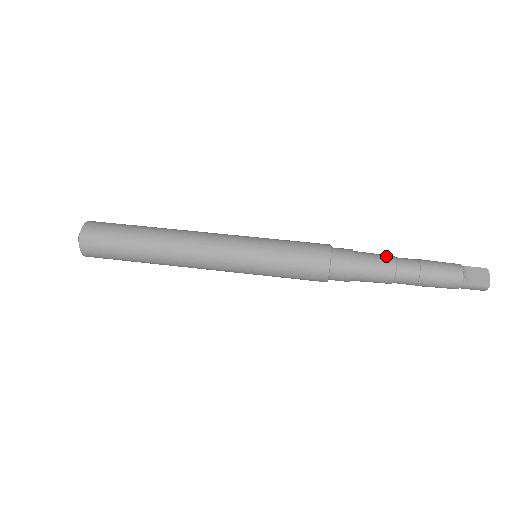
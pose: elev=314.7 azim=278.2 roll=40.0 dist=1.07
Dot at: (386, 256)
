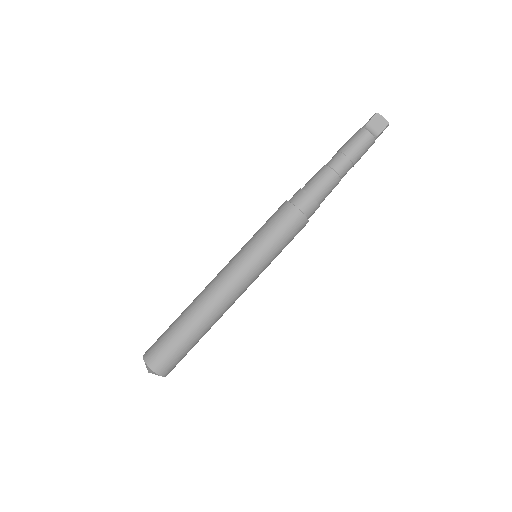
Dot at: (323, 172)
